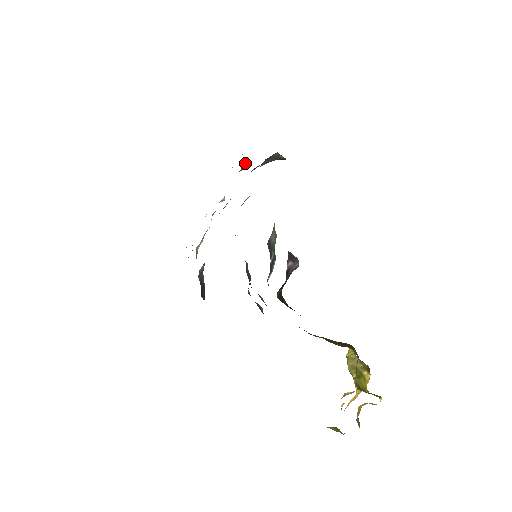
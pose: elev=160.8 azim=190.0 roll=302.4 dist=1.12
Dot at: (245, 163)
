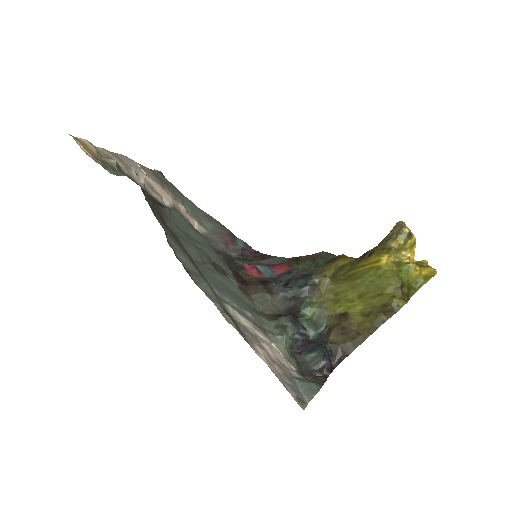
Dot at: (111, 163)
